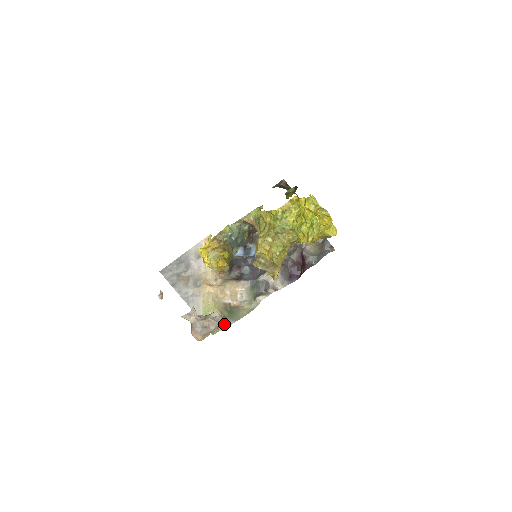
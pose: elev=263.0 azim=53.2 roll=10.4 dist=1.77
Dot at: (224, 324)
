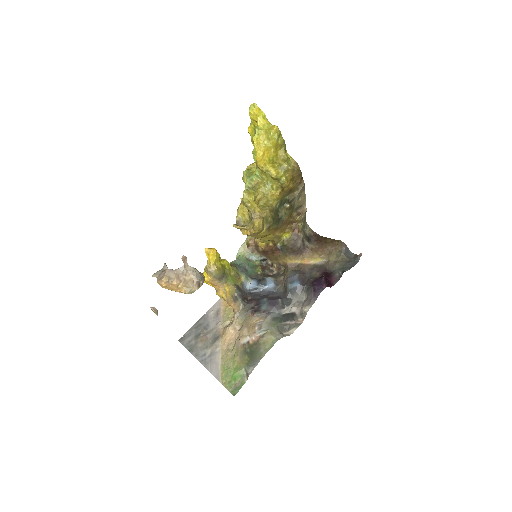
Dot at: (199, 276)
